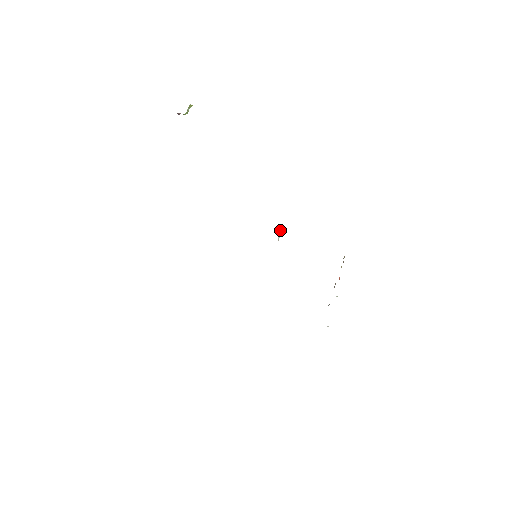
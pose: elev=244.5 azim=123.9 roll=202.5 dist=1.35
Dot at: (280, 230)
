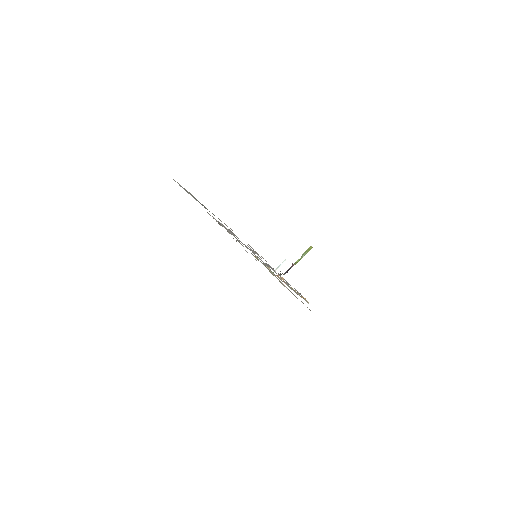
Dot at: occluded
